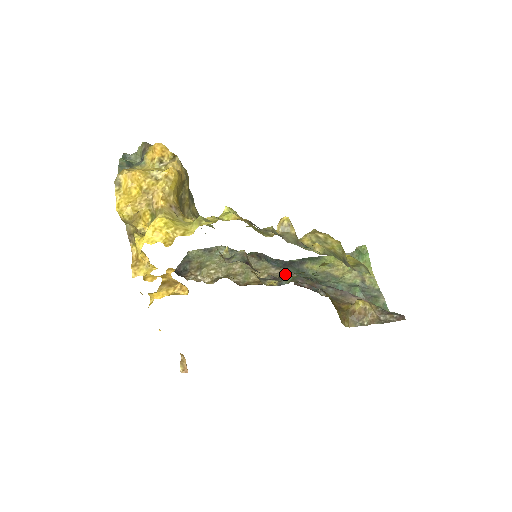
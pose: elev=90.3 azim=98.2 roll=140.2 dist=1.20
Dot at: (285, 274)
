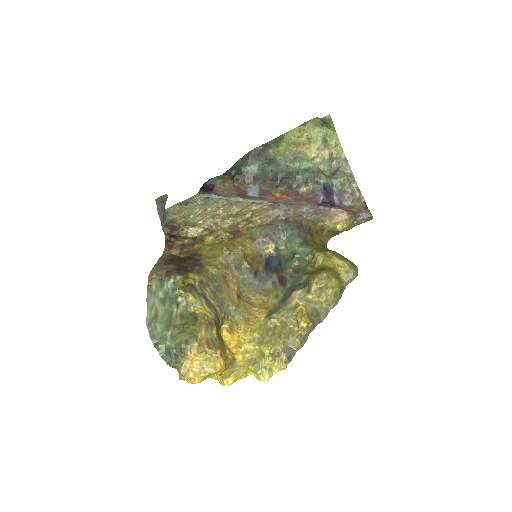
Dot at: (268, 208)
